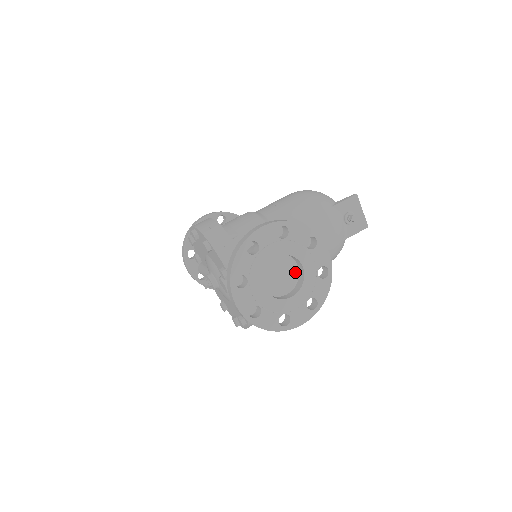
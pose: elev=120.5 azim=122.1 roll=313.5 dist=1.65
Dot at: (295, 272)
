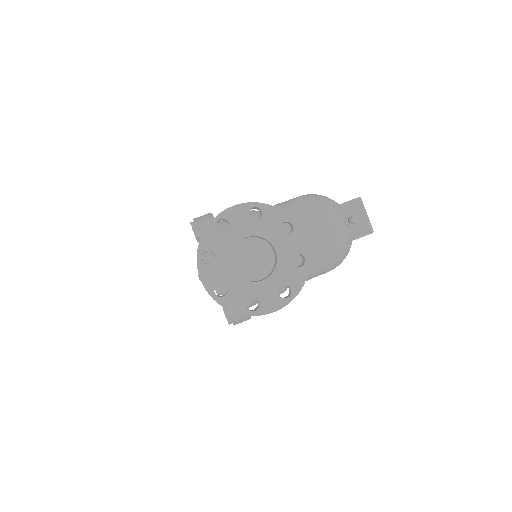
Dot at: (271, 258)
